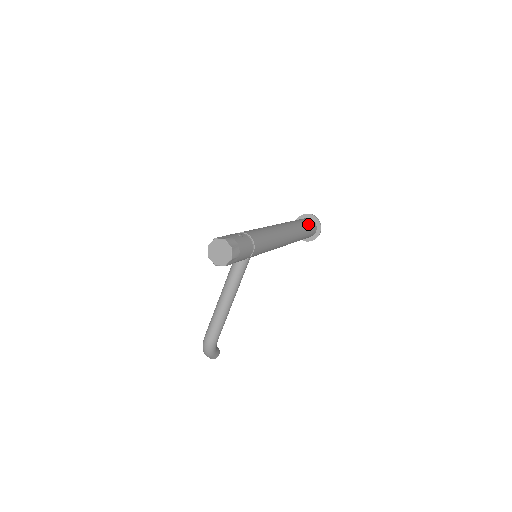
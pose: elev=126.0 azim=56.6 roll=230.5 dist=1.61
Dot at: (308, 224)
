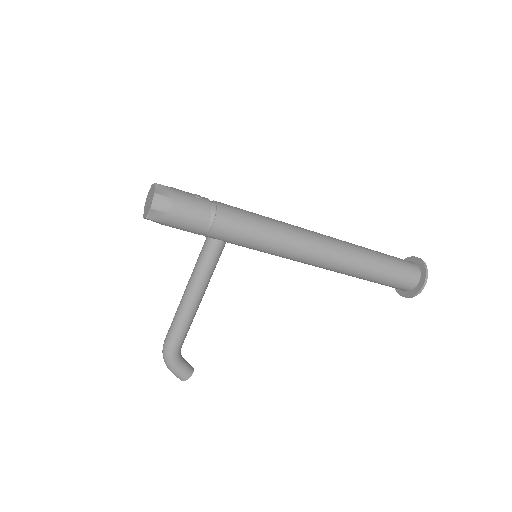
Dot at: (396, 263)
